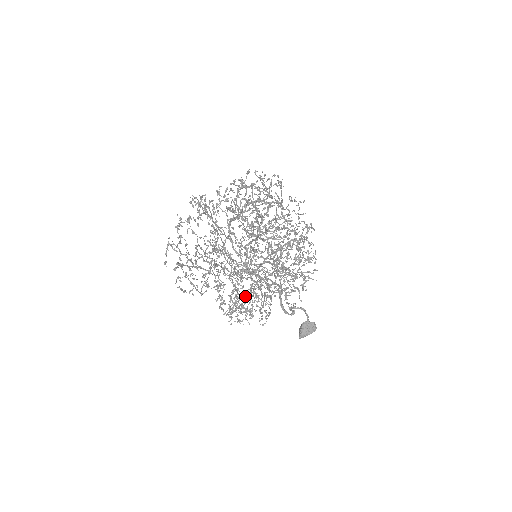
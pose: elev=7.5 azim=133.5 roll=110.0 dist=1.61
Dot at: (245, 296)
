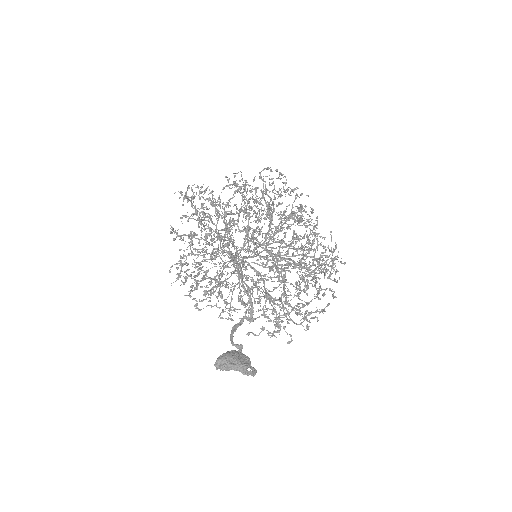
Dot at: (210, 230)
